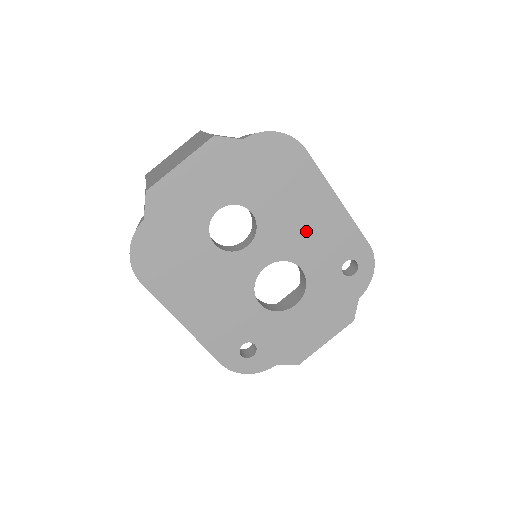
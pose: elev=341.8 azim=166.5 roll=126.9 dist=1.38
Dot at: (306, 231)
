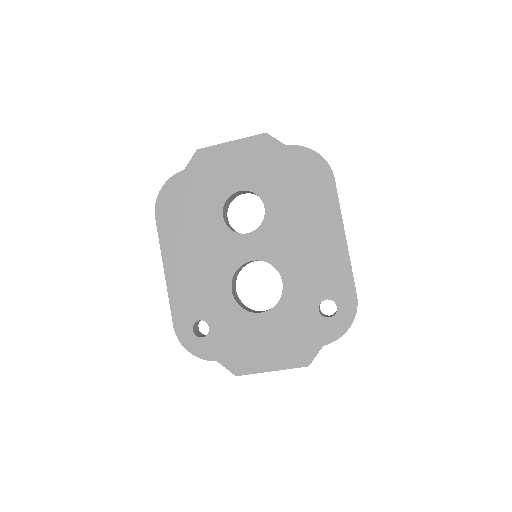
Dot at: (303, 249)
